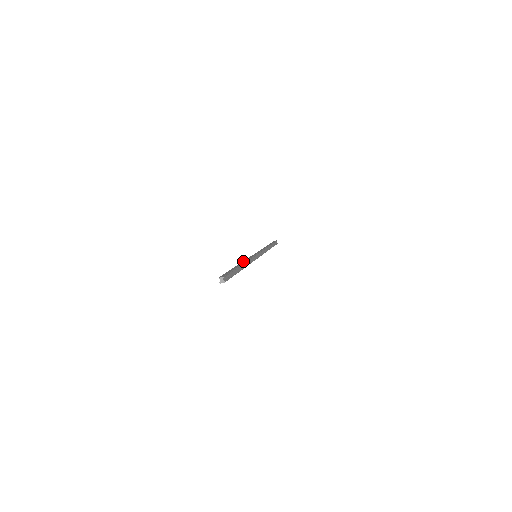
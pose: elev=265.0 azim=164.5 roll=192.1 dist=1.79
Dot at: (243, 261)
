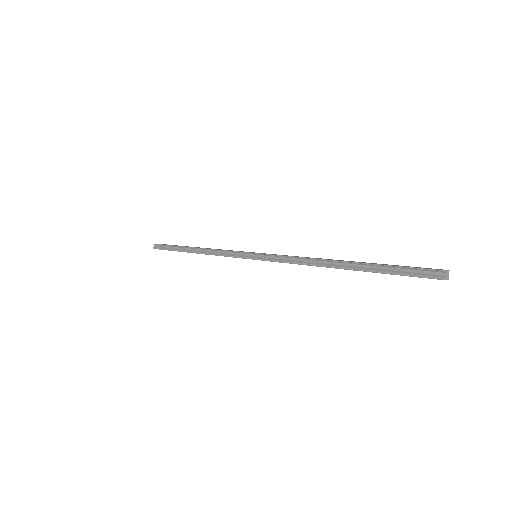
Dot at: occluded
